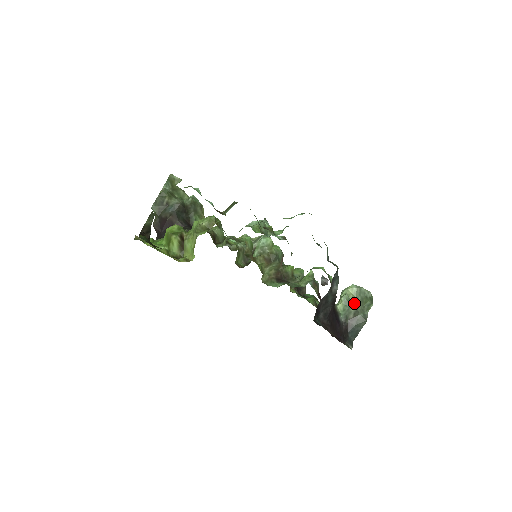
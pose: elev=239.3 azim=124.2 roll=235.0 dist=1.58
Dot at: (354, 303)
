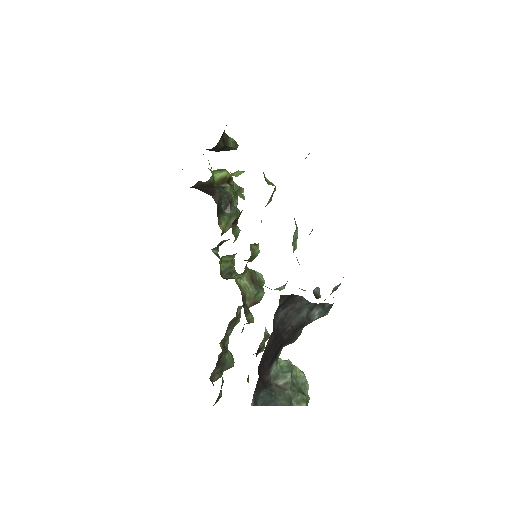
Dot at: (293, 379)
